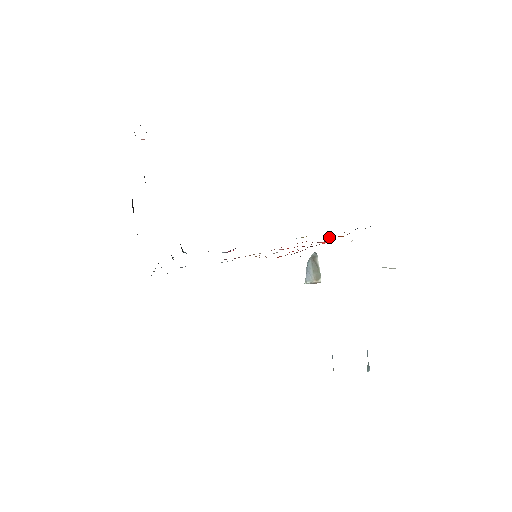
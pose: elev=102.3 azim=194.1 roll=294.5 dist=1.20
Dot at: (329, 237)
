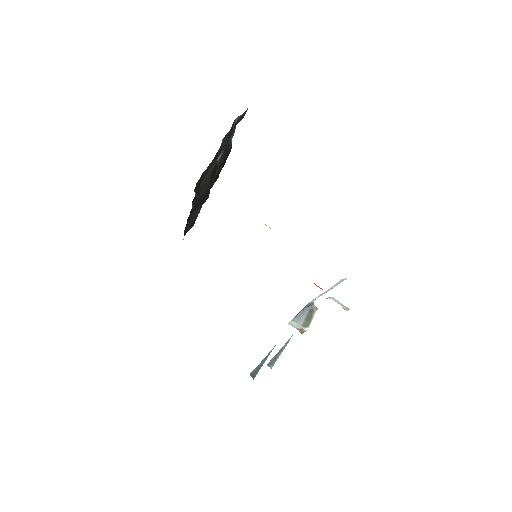
Dot at: occluded
